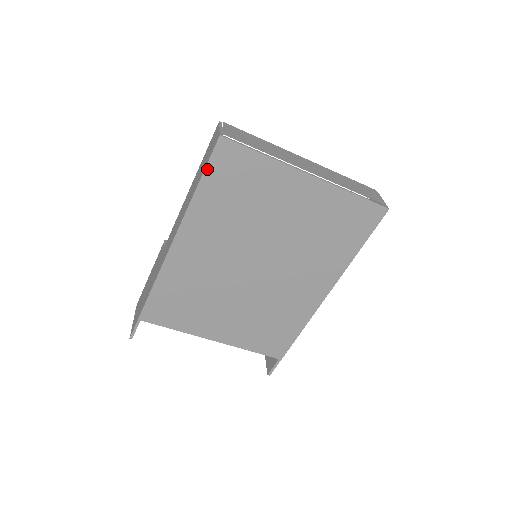
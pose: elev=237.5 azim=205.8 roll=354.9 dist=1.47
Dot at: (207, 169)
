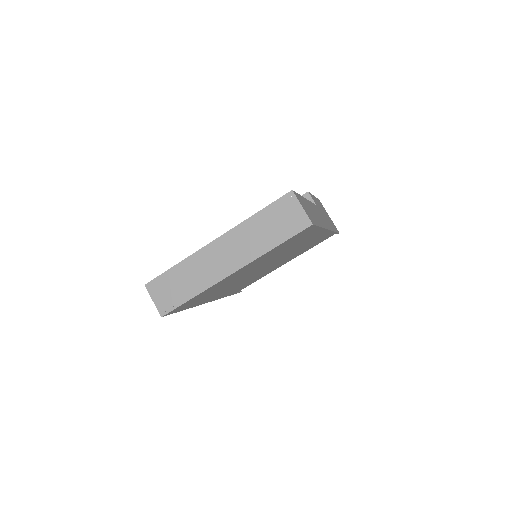
Dot at: occluded
